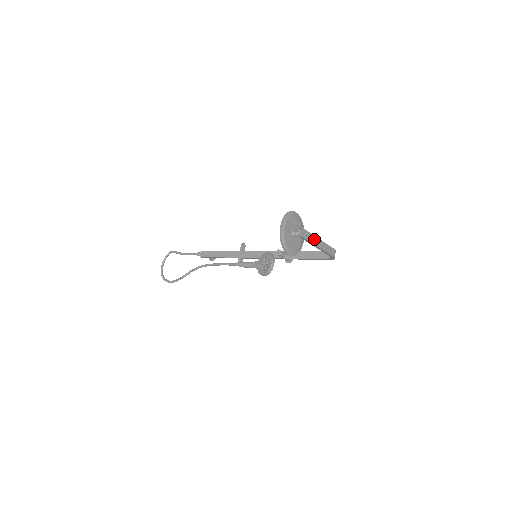
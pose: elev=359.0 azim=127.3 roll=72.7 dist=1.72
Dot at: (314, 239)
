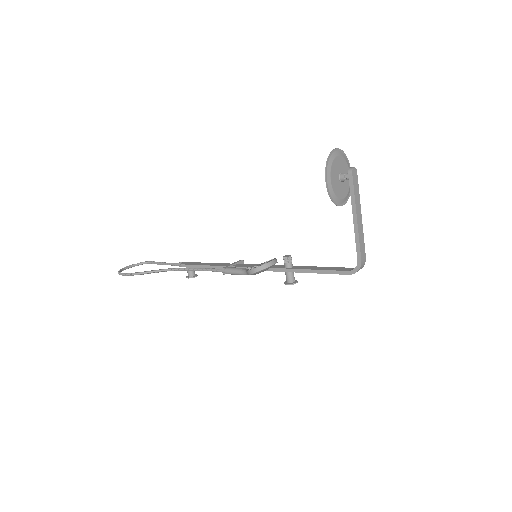
Dot at: (358, 202)
